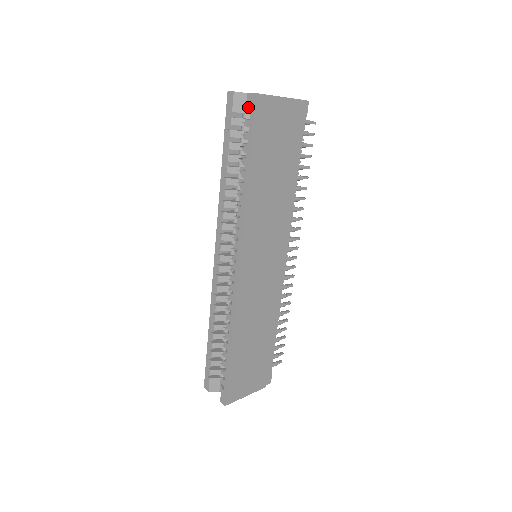
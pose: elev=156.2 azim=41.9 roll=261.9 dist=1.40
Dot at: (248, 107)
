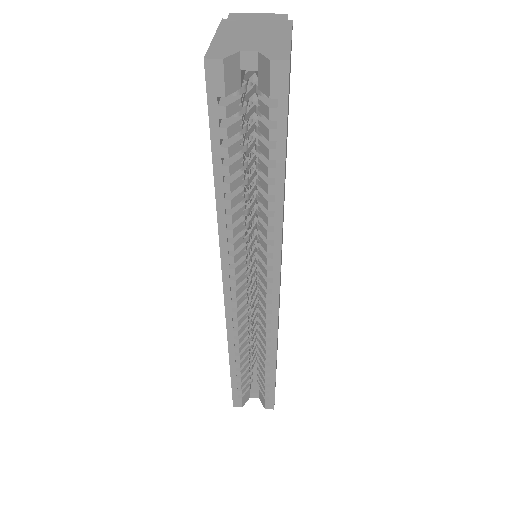
Dot at: (271, 87)
